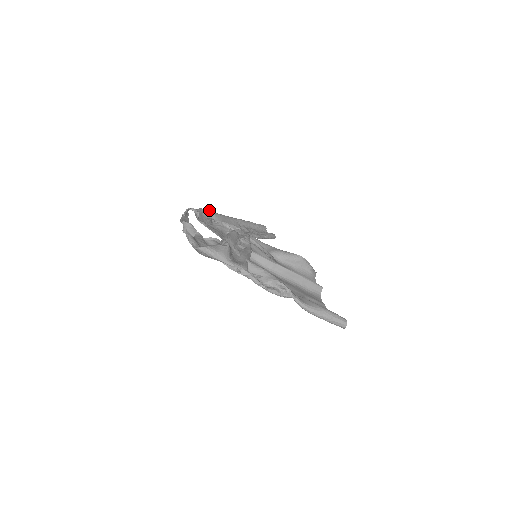
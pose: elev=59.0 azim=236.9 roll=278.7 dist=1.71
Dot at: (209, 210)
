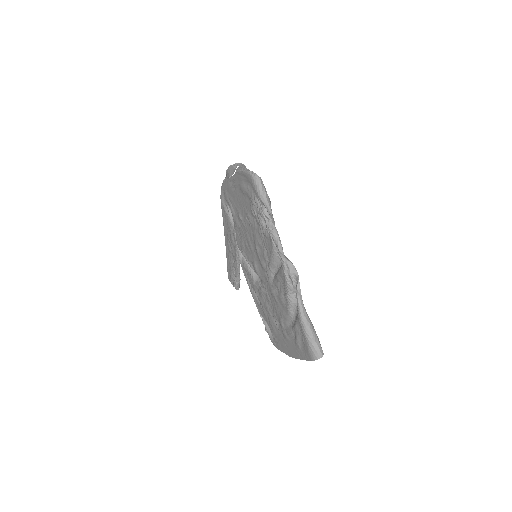
Dot at: occluded
